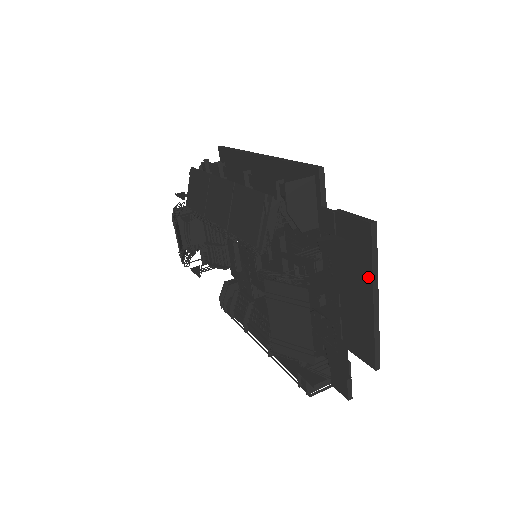
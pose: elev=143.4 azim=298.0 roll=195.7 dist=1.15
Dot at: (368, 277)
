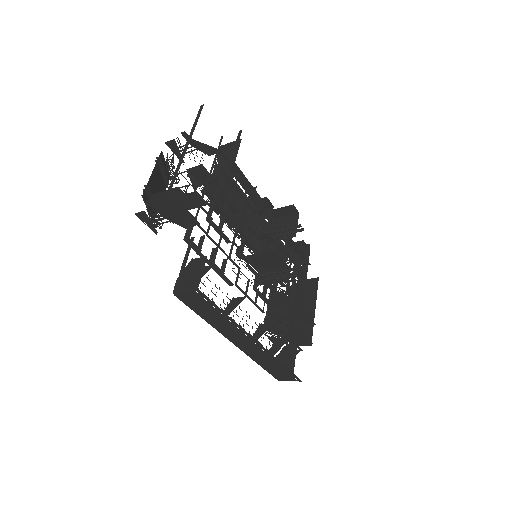
Dot at: occluded
